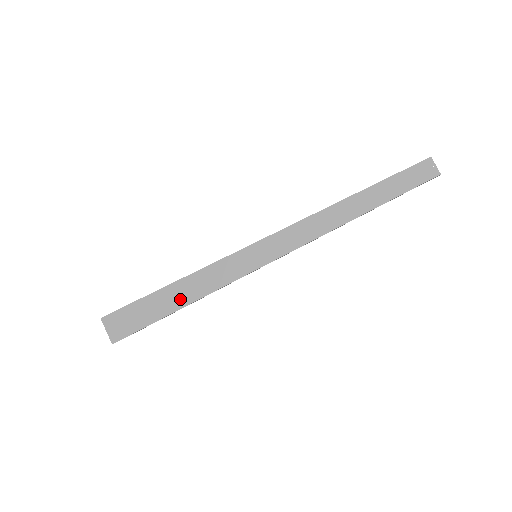
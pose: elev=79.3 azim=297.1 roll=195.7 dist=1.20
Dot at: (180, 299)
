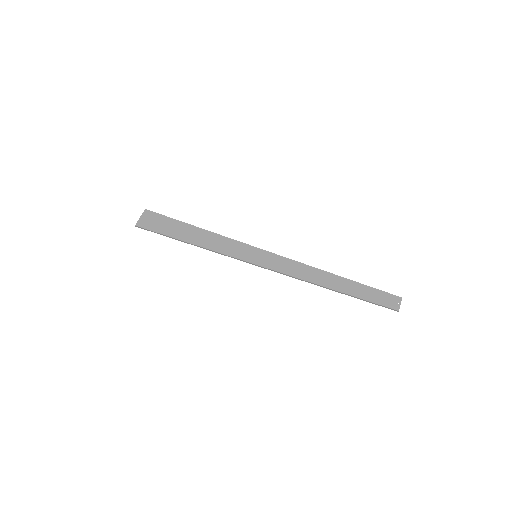
Dot at: (194, 238)
